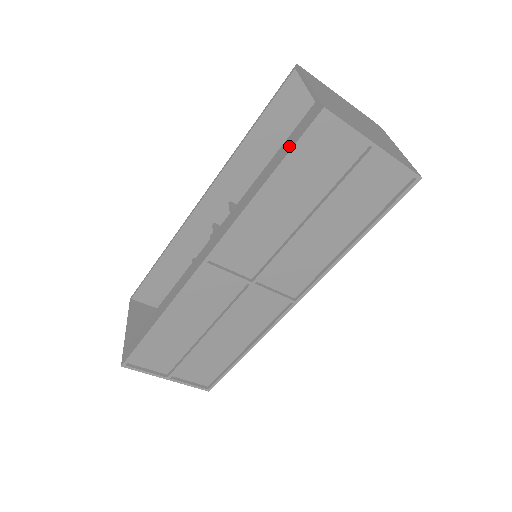
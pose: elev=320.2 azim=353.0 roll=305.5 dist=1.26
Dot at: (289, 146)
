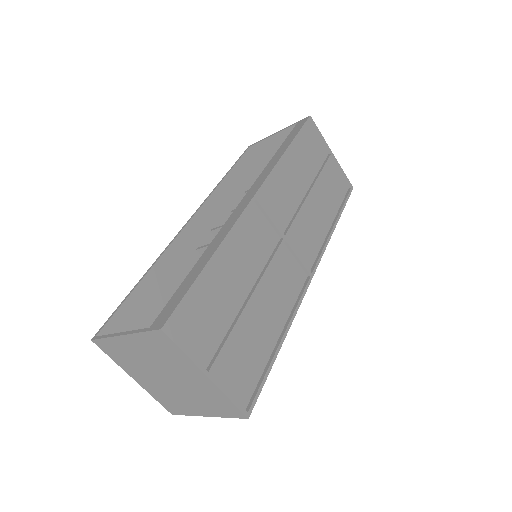
Dot at: (295, 132)
